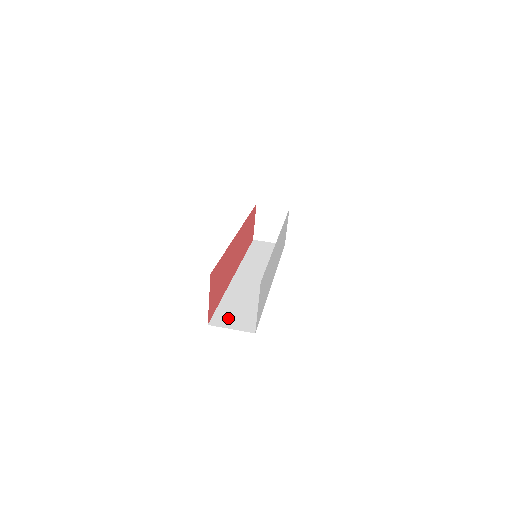
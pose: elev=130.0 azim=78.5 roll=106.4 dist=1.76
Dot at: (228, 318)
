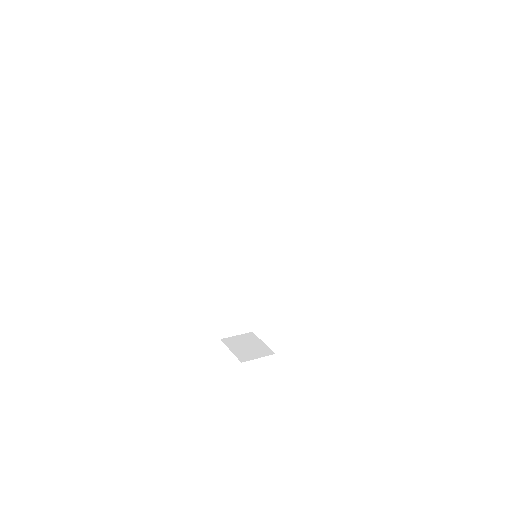
Dot at: occluded
